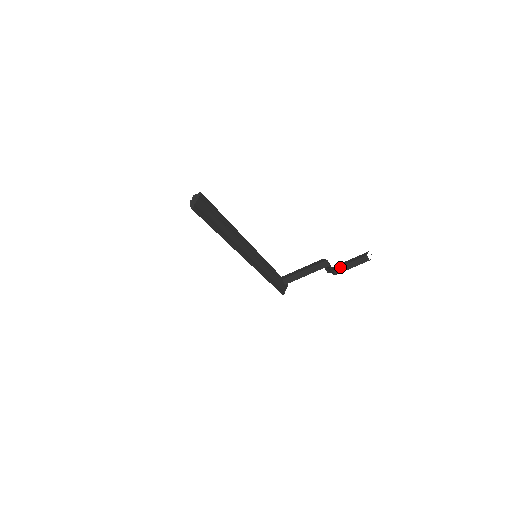
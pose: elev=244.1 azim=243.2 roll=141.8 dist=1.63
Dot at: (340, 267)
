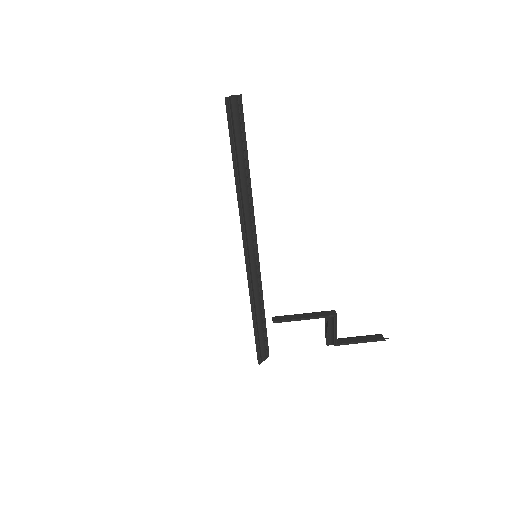
Dot at: (345, 338)
